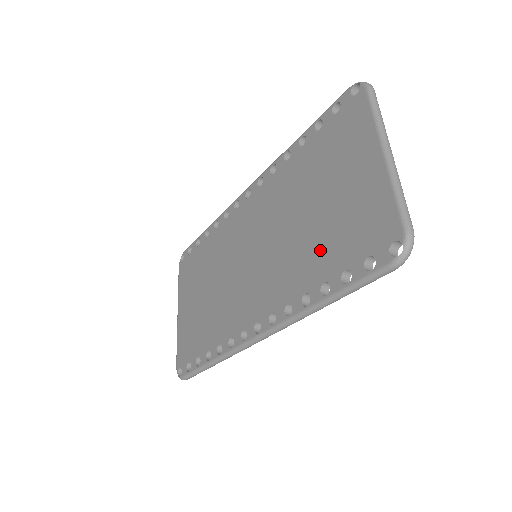
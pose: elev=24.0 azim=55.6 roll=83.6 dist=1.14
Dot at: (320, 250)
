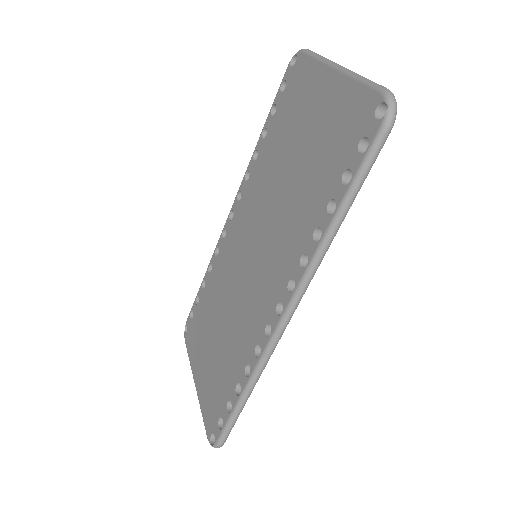
Dot at: (313, 184)
